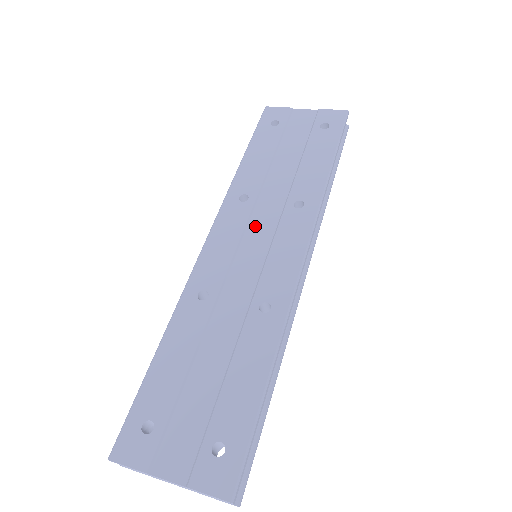
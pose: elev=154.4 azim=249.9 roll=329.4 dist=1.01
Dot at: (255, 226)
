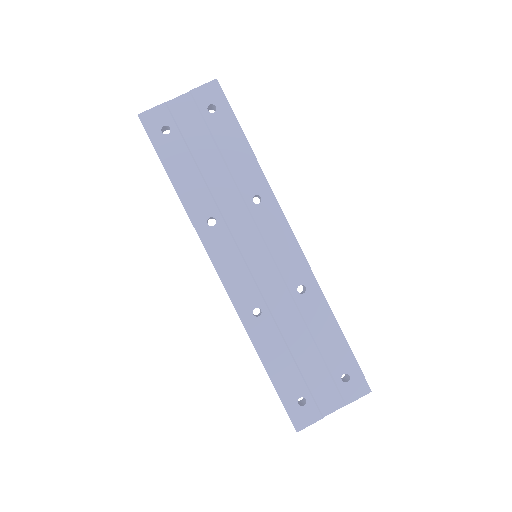
Dot at: (242, 238)
